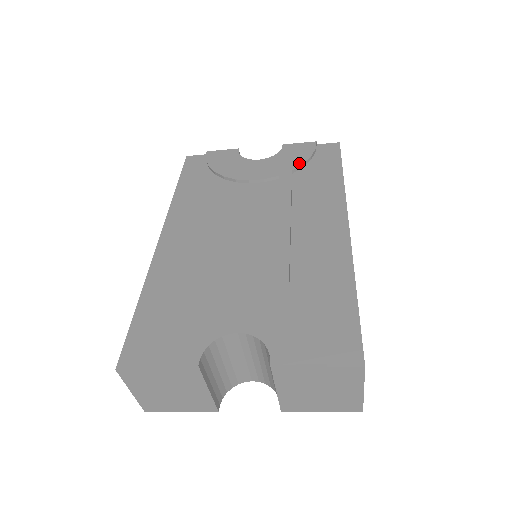
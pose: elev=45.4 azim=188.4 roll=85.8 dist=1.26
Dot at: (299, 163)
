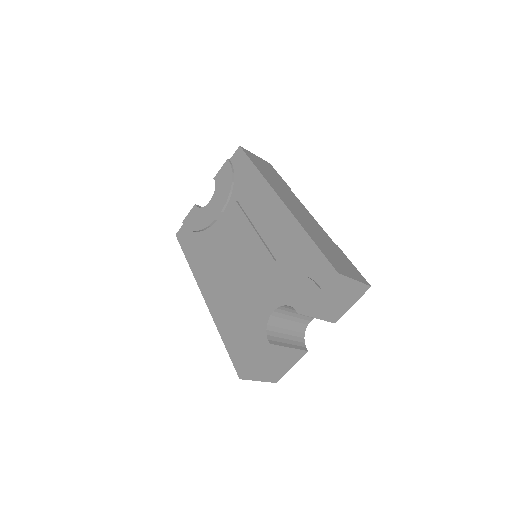
Dot at: (230, 183)
